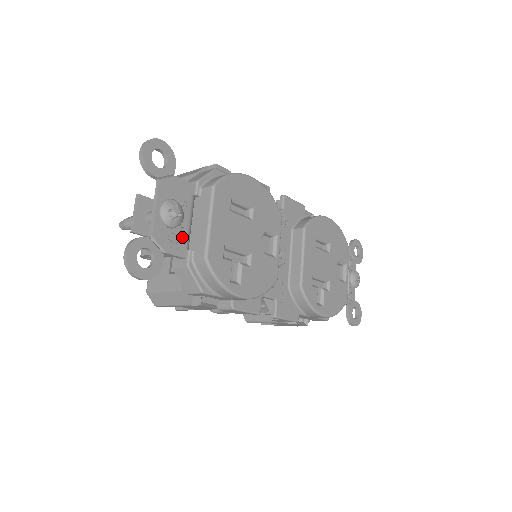
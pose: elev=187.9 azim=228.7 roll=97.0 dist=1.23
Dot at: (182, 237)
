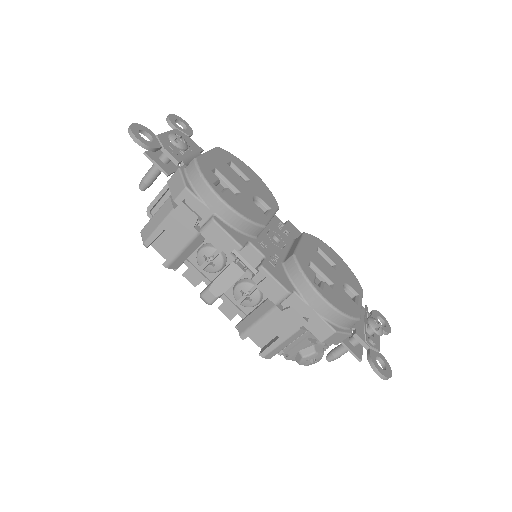
Dot at: (181, 155)
